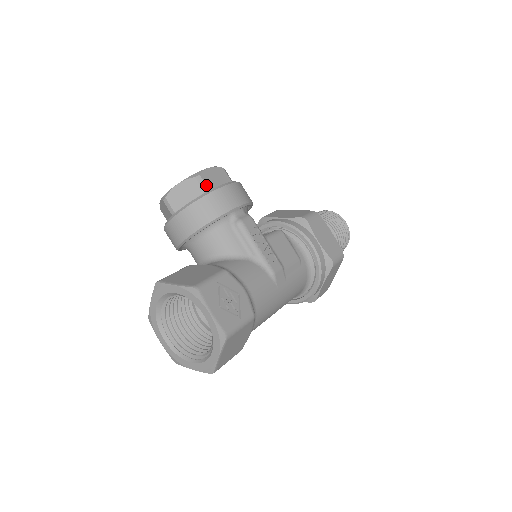
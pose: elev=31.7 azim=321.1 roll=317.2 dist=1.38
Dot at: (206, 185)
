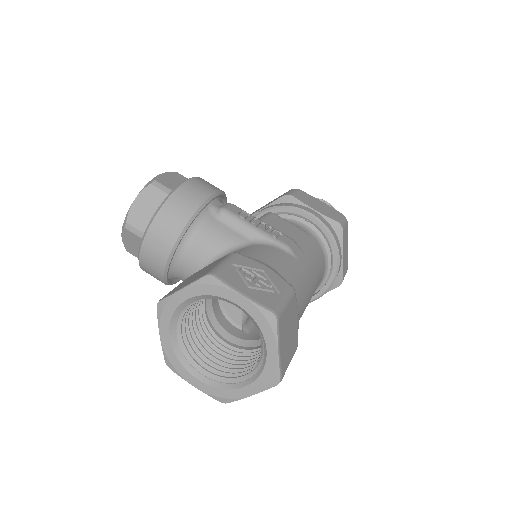
Dot at: (167, 187)
